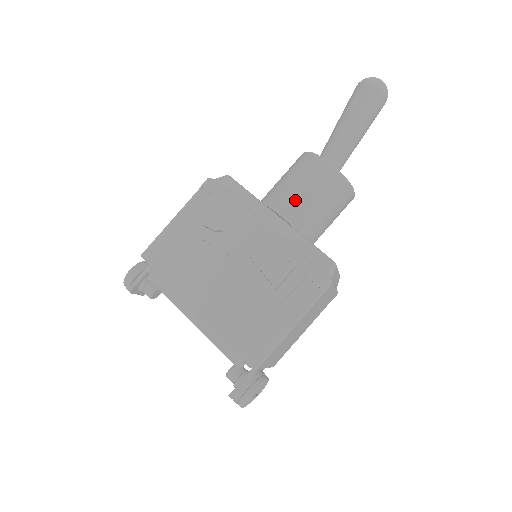
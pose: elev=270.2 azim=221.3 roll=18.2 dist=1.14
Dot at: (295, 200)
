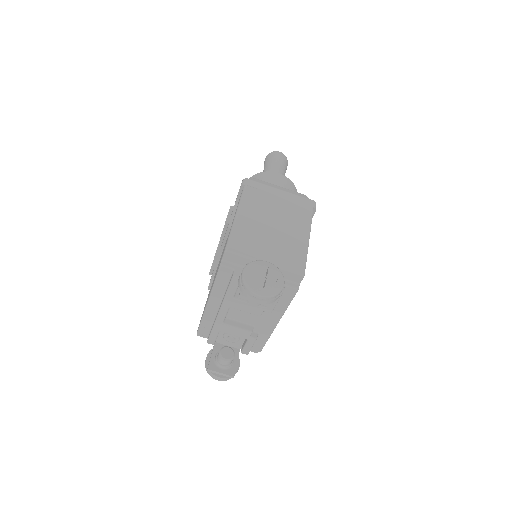
Dot at: occluded
